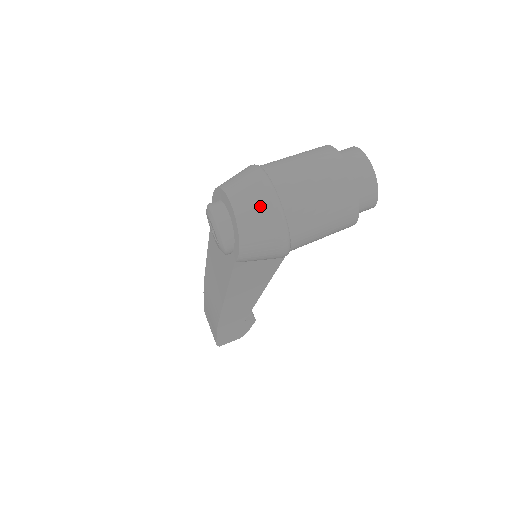
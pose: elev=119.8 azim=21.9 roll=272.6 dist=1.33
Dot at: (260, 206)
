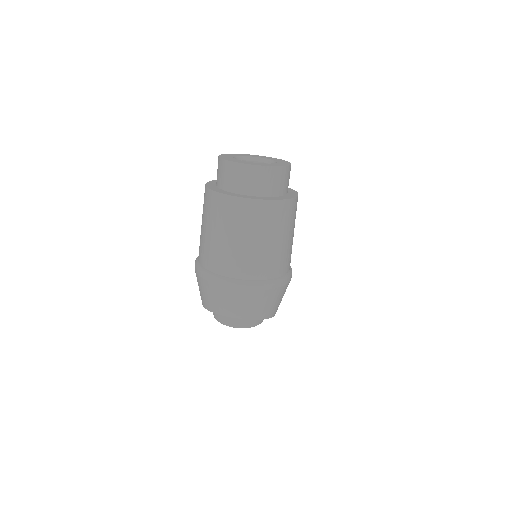
Dot at: (253, 300)
